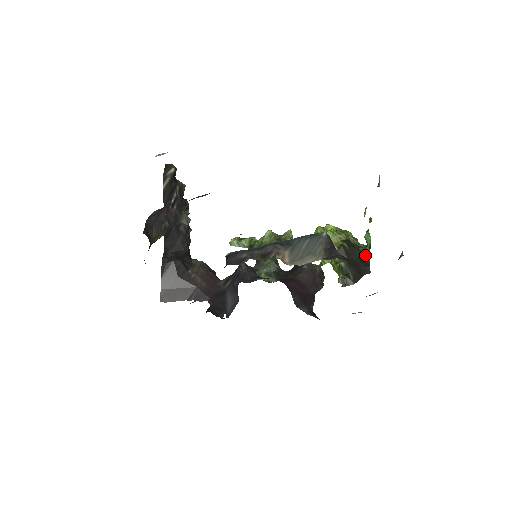
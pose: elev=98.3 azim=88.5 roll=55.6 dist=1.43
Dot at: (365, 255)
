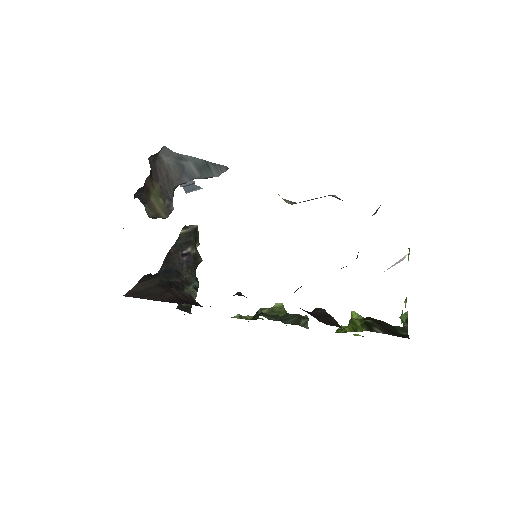
Dot at: (402, 332)
